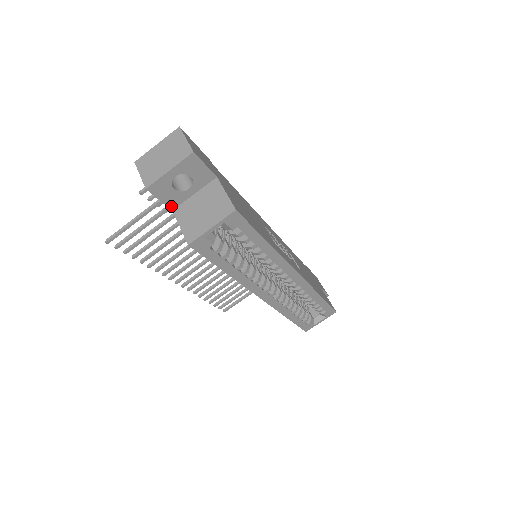
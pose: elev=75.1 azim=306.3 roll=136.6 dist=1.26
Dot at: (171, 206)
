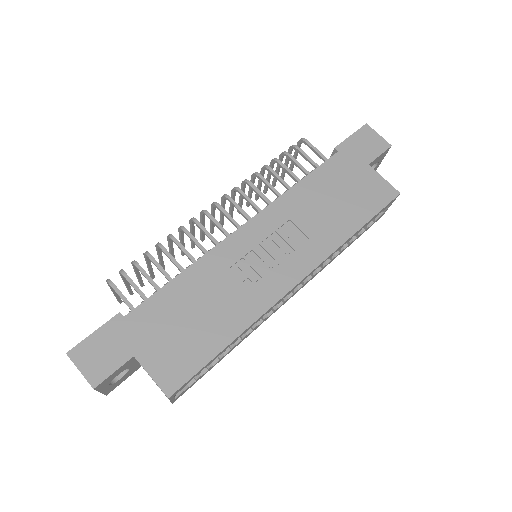
Dot at: (136, 369)
